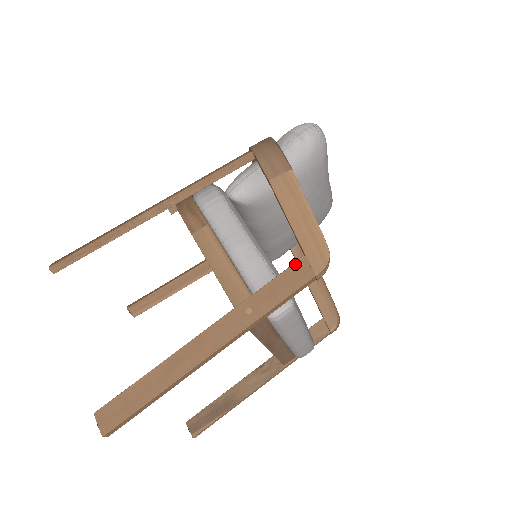
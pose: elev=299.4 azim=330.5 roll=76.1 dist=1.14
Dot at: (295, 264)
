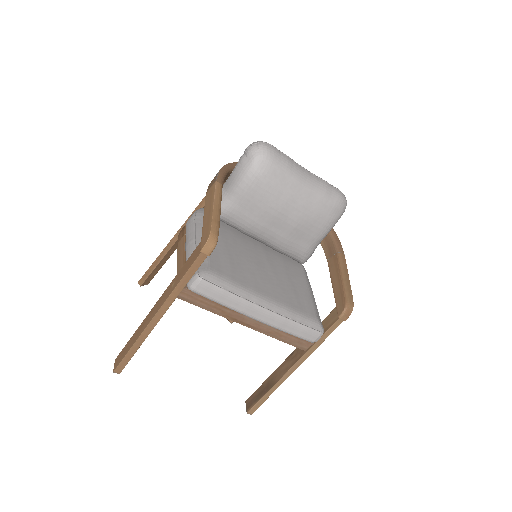
Dot at: (197, 247)
